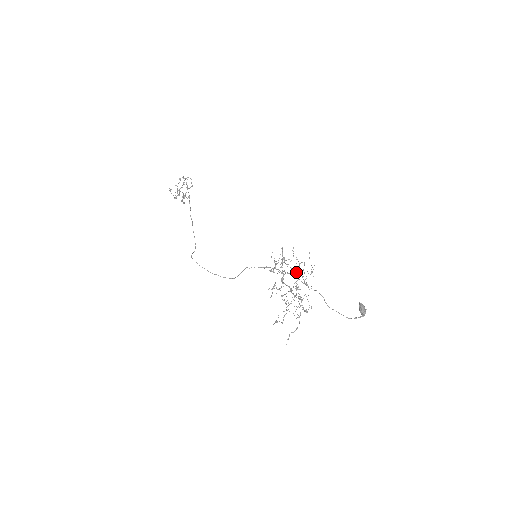
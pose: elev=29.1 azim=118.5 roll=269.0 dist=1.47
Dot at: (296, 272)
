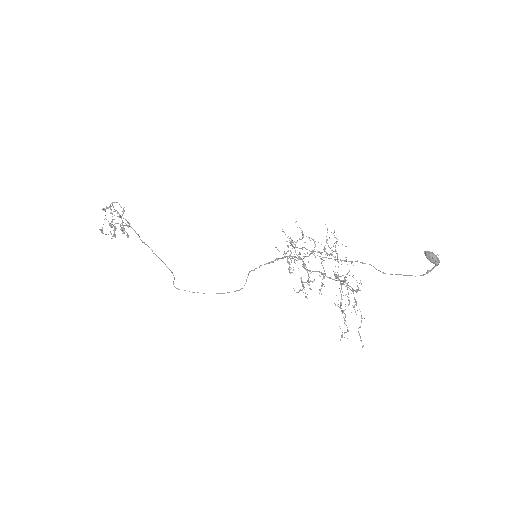
Dot at: (320, 253)
